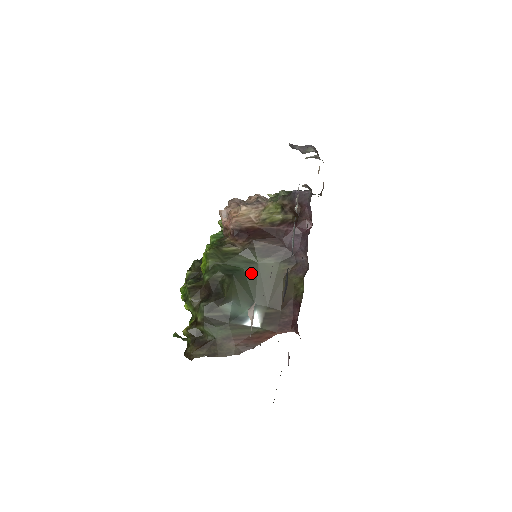
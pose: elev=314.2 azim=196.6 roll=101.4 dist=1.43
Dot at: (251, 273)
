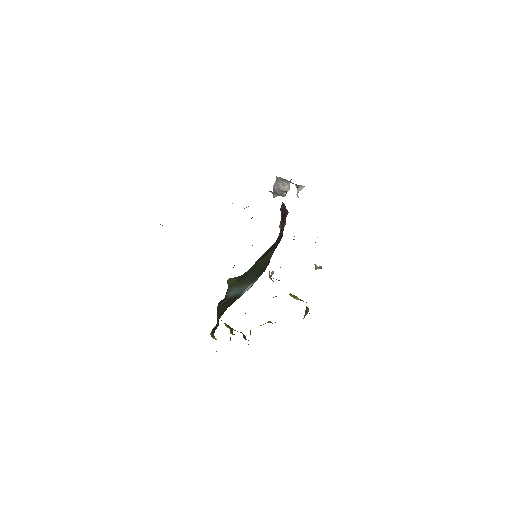
Dot at: (255, 269)
